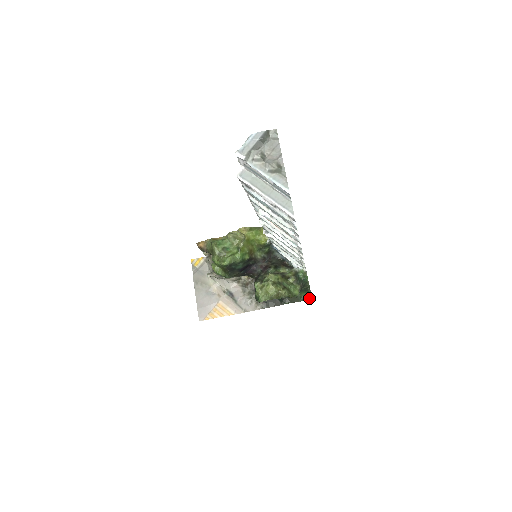
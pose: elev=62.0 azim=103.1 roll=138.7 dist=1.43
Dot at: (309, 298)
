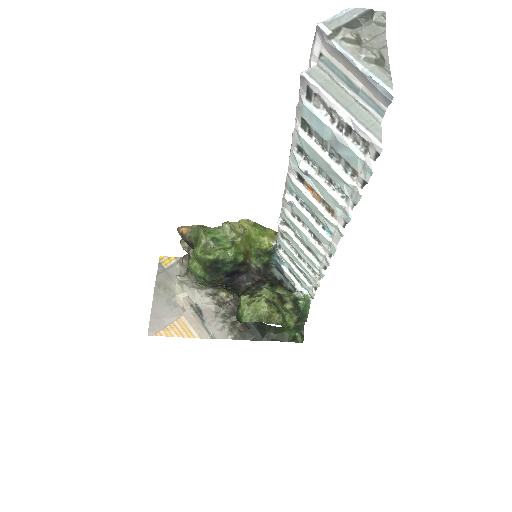
Dot at: (299, 340)
